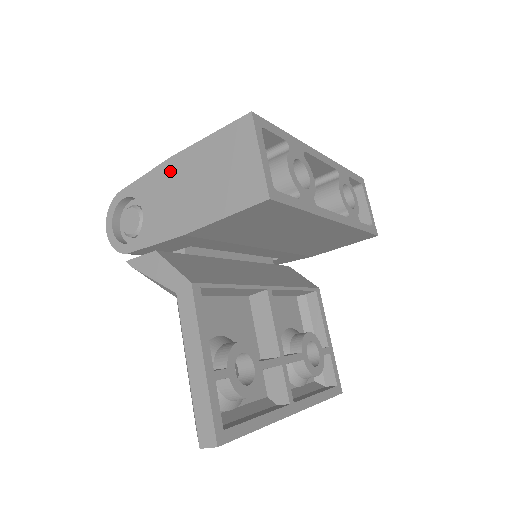
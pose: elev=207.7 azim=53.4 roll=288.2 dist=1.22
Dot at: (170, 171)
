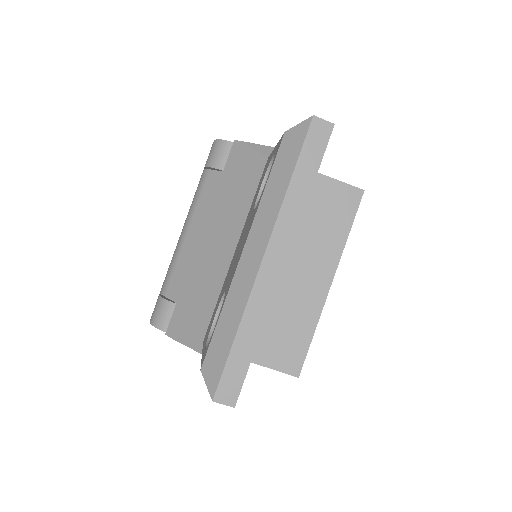
Dot at: occluded
